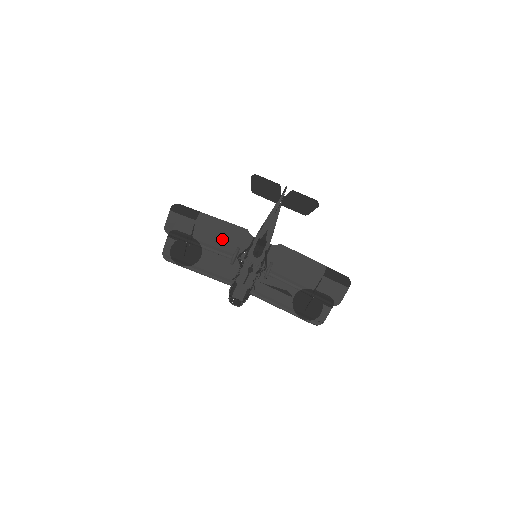
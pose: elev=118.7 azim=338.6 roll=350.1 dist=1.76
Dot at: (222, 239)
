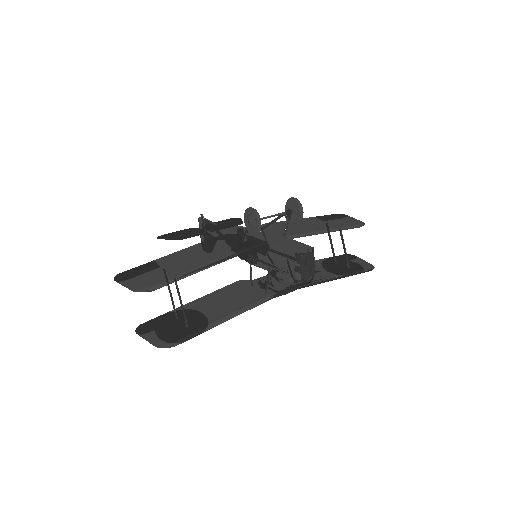
Dot at: (212, 252)
